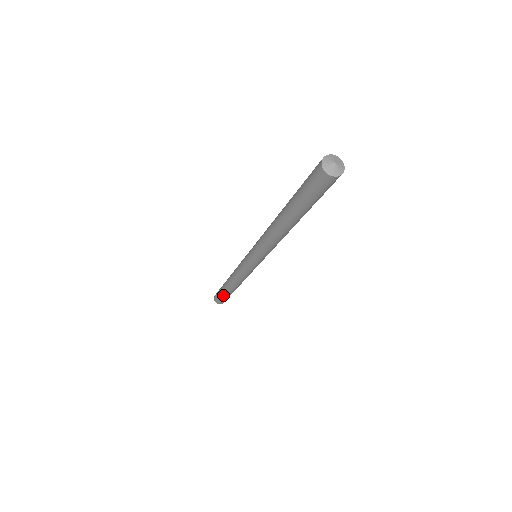
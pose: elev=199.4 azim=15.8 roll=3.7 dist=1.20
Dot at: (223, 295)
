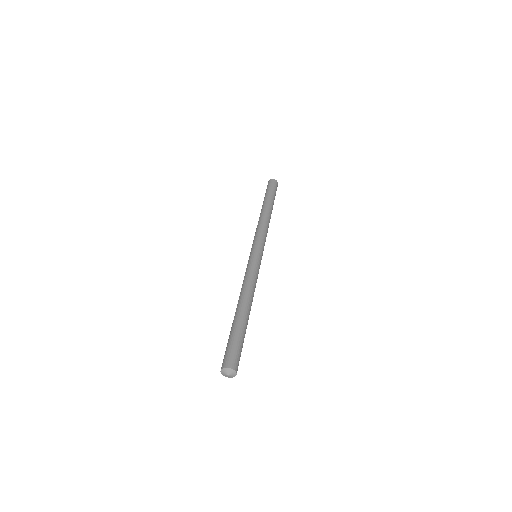
Dot at: occluded
